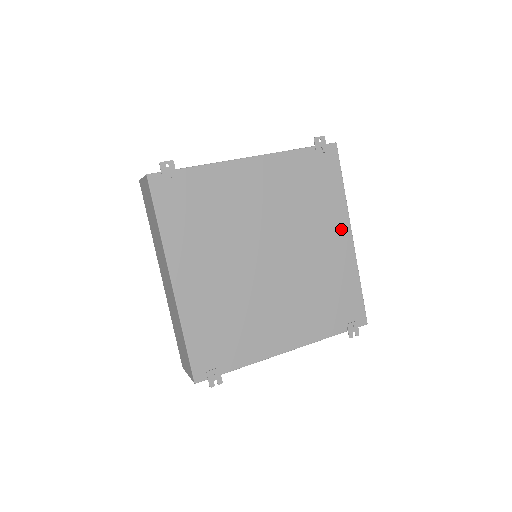
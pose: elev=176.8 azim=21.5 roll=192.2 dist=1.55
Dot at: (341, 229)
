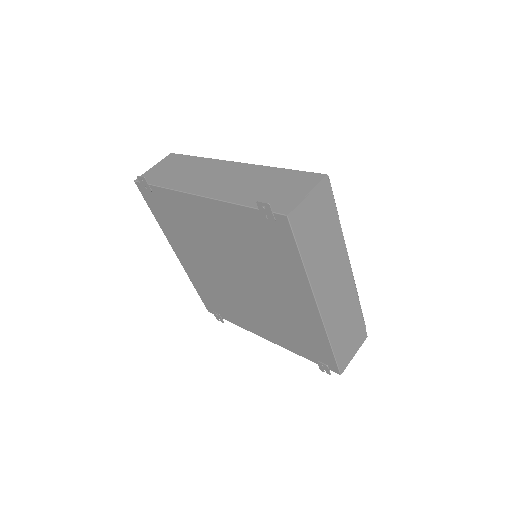
Dot at: (304, 296)
